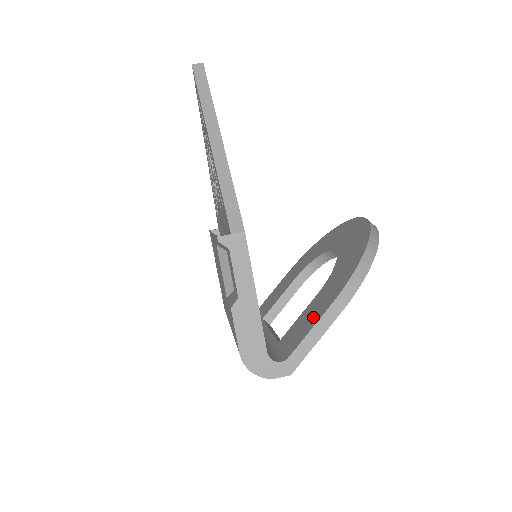
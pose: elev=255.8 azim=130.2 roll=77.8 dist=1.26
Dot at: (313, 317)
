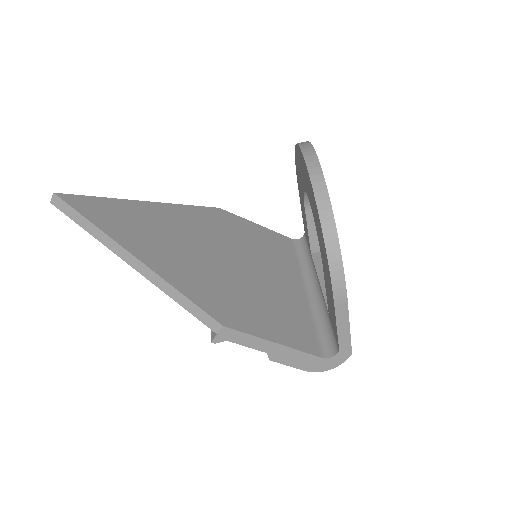
Dot at: (332, 309)
